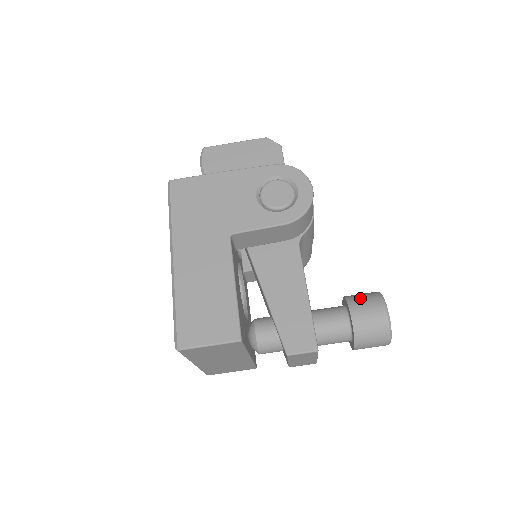
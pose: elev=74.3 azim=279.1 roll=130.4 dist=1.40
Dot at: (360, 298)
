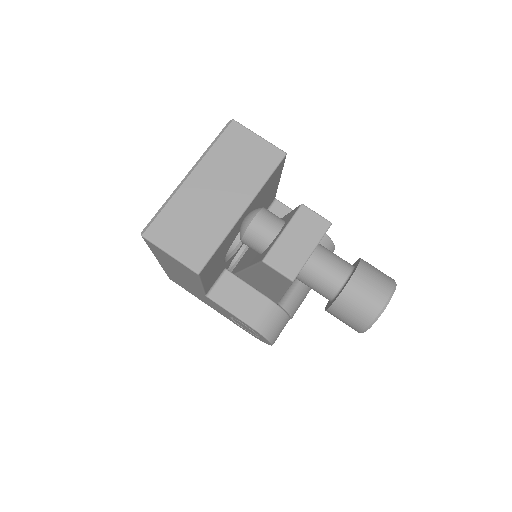
Dot at: occluded
